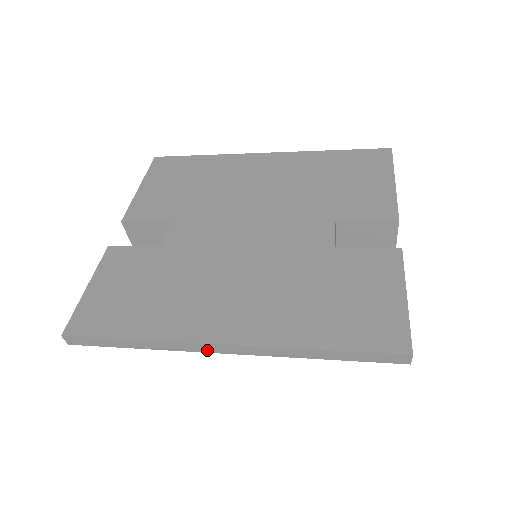
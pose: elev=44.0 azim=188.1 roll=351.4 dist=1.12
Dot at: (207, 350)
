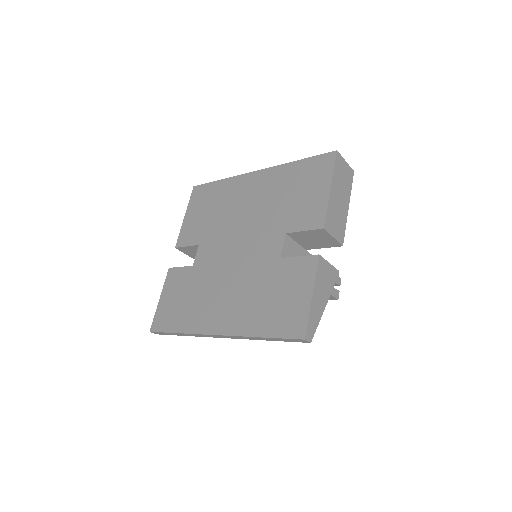
Dot at: (213, 337)
